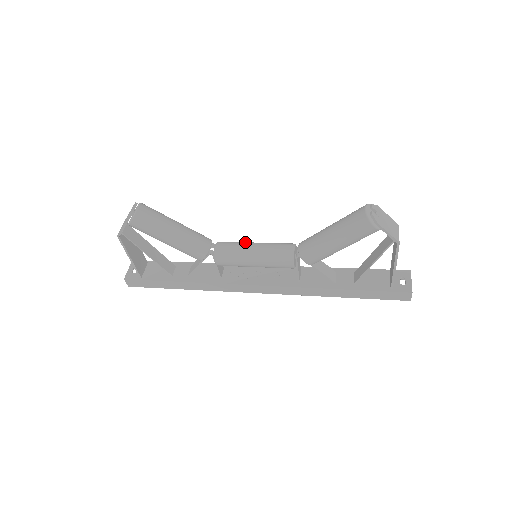
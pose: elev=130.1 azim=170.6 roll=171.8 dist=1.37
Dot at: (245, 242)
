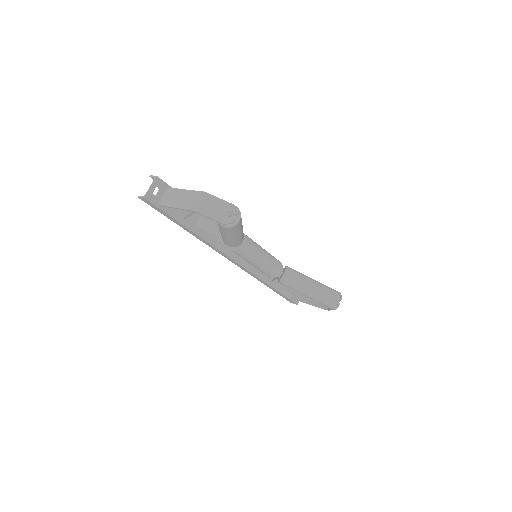
Dot at: (260, 248)
